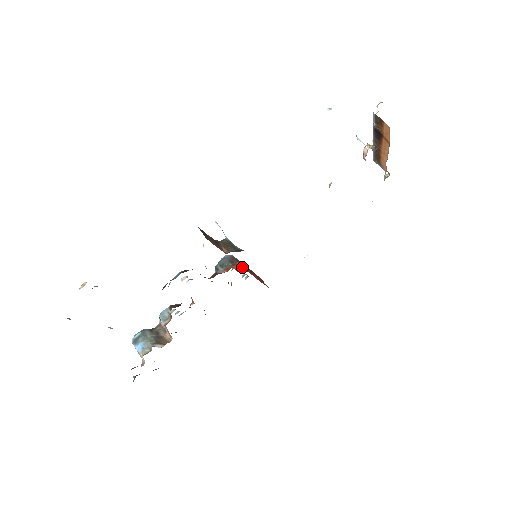
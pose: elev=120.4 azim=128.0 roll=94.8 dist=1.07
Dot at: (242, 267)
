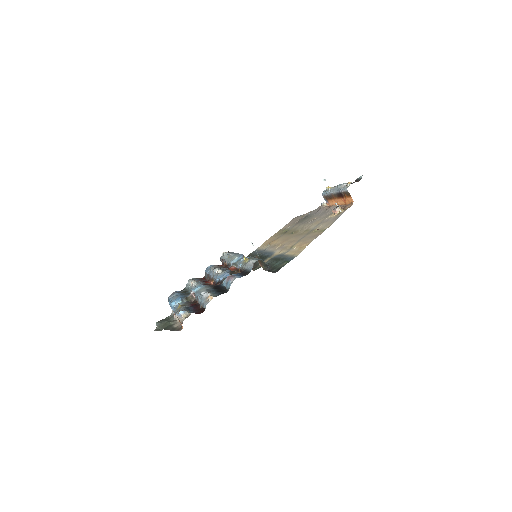
Dot at: occluded
